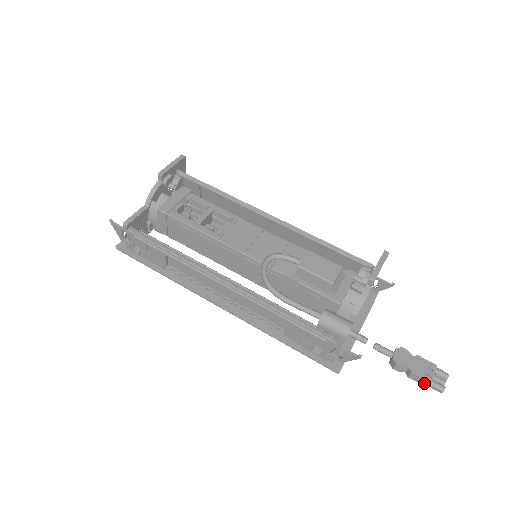
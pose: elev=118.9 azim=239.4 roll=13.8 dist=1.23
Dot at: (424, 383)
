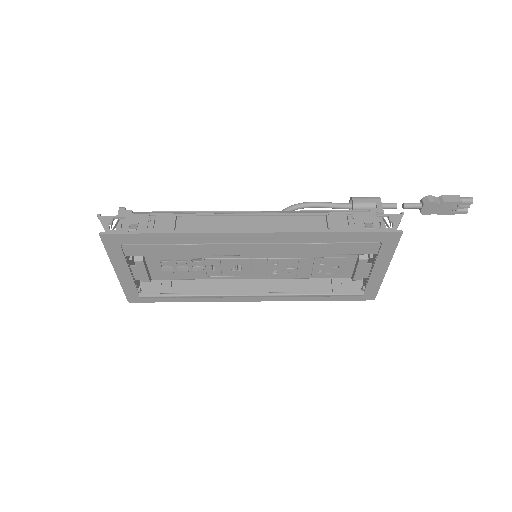
Dot at: (456, 199)
